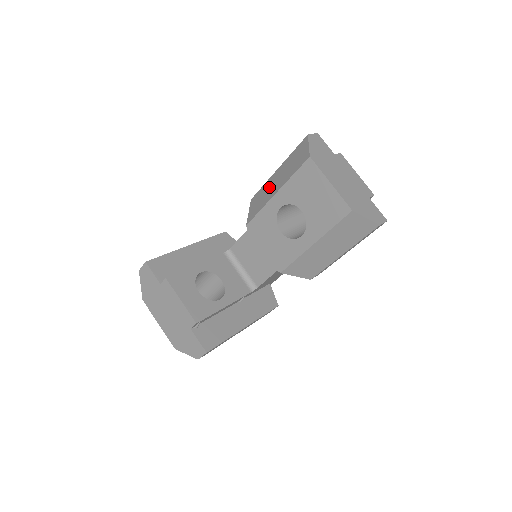
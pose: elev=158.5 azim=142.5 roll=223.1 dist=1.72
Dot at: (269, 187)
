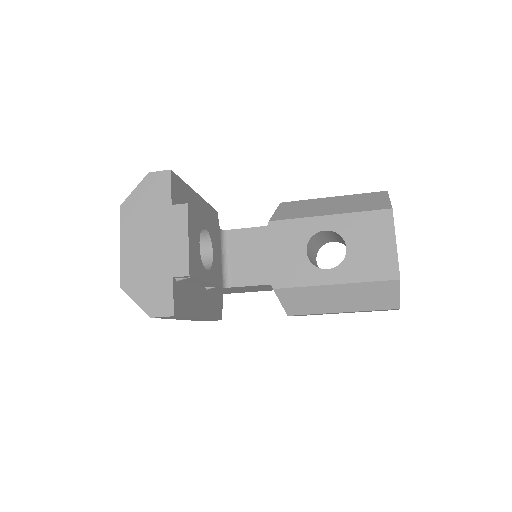
Dot at: (317, 205)
